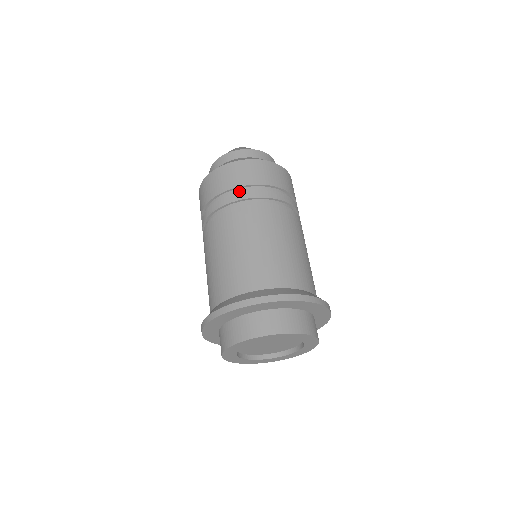
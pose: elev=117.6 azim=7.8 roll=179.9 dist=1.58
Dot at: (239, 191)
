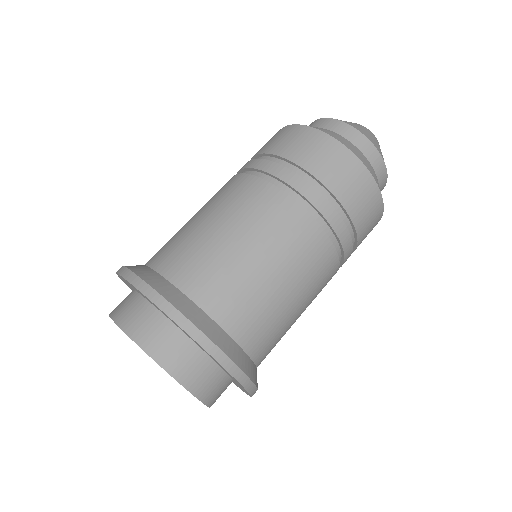
Dot at: (299, 173)
